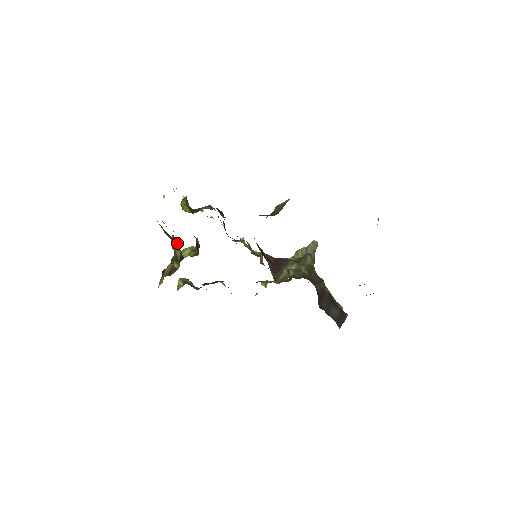
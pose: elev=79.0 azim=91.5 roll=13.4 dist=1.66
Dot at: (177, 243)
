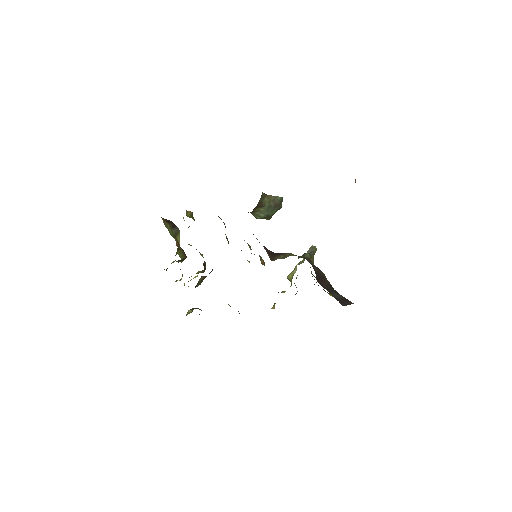
Dot at: occluded
